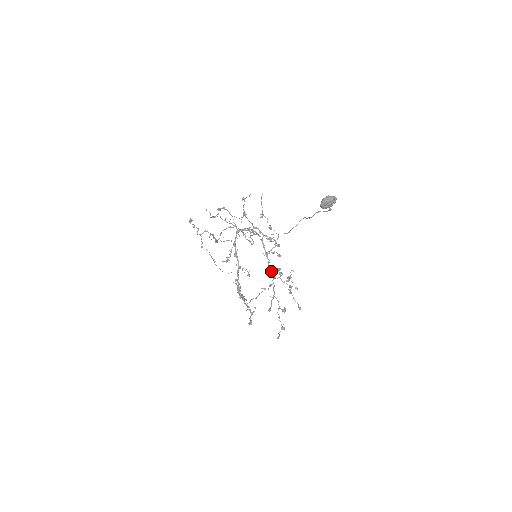
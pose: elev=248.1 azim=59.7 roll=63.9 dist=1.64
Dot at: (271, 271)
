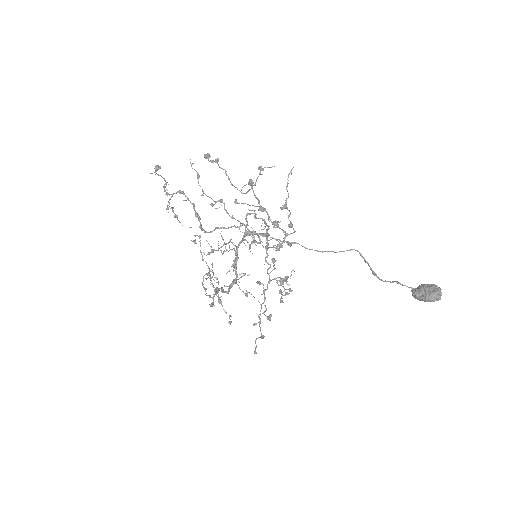
Dot at: (267, 270)
